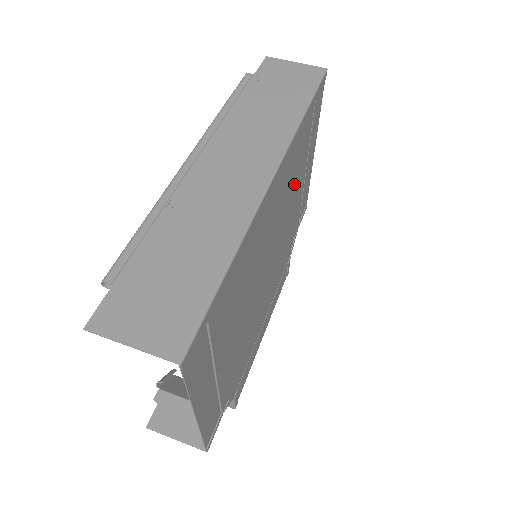
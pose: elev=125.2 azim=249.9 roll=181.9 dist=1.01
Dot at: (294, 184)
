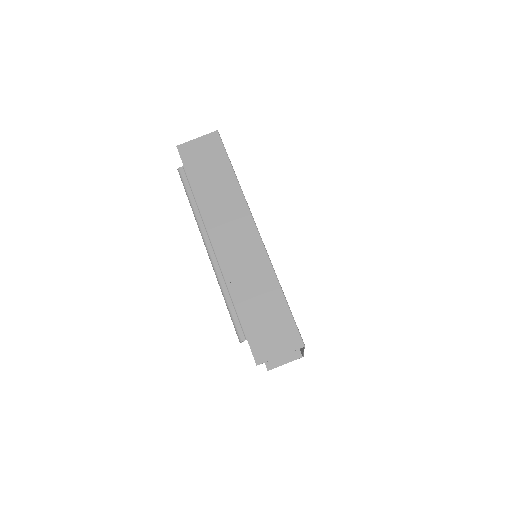
Dot at: occluded
